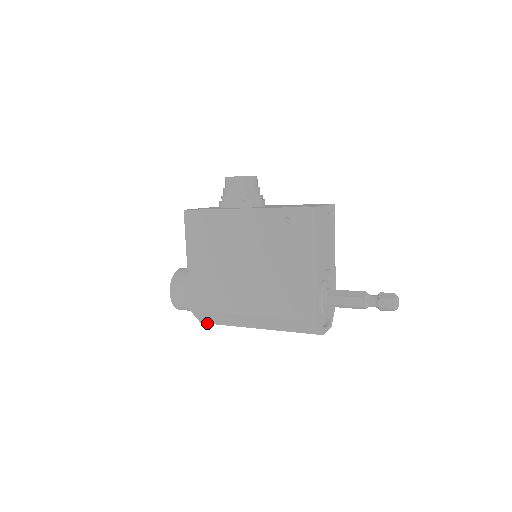
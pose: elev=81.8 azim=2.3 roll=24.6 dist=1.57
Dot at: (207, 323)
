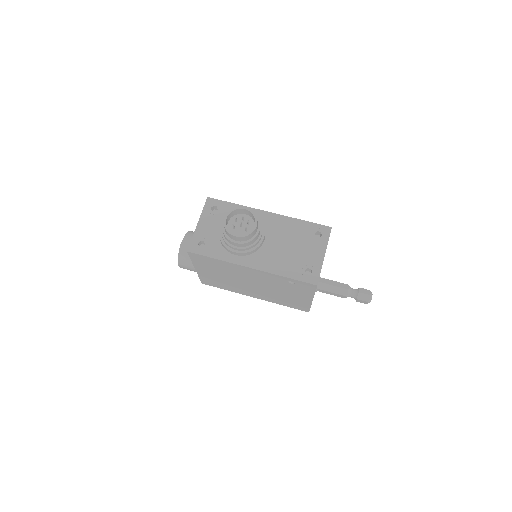
Dot at: occluded
